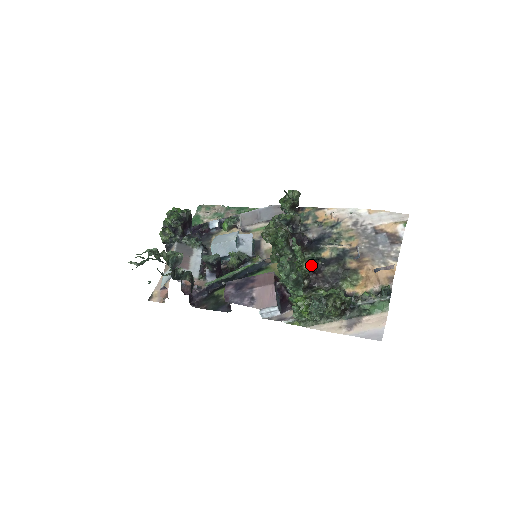
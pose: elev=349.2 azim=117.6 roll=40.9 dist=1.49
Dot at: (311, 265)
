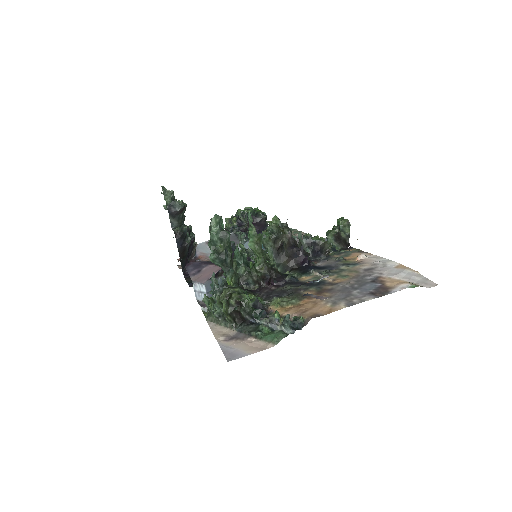
Dot at: (275, 274)
